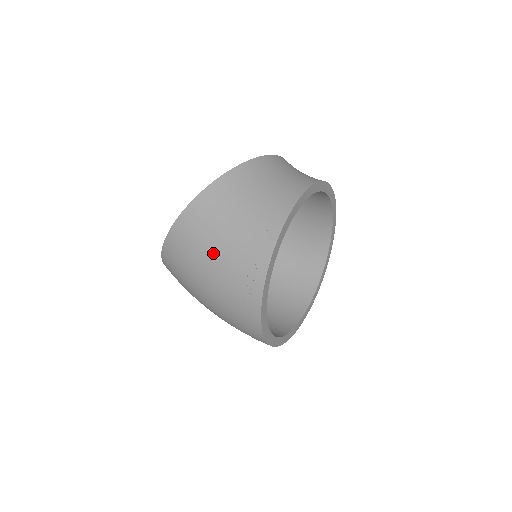
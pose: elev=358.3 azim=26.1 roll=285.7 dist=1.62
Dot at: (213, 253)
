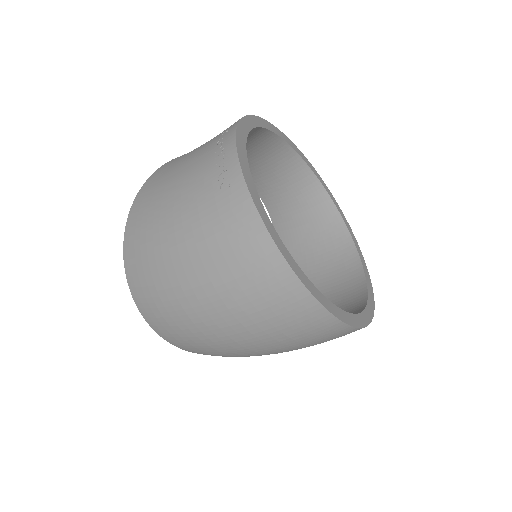
Dot at: (174, 183)
